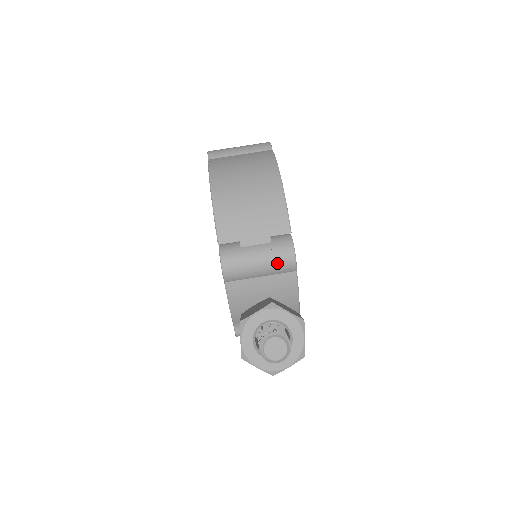
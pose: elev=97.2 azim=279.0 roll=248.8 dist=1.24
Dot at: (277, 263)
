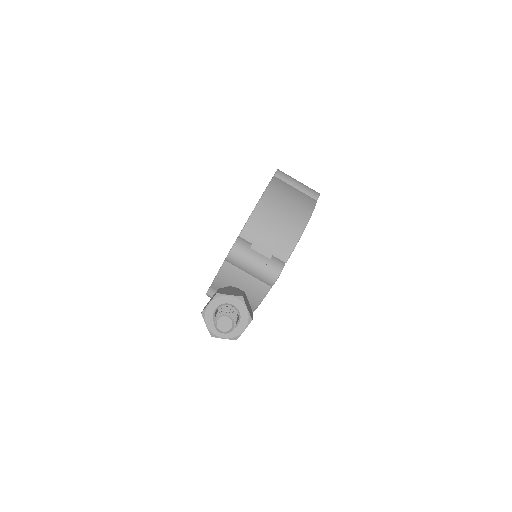
Dot at: (264, 274)
